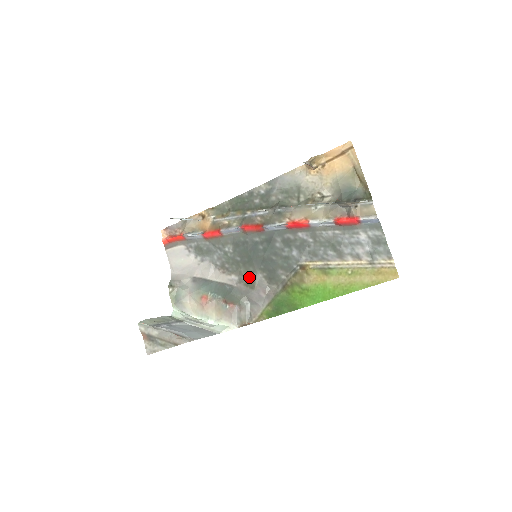
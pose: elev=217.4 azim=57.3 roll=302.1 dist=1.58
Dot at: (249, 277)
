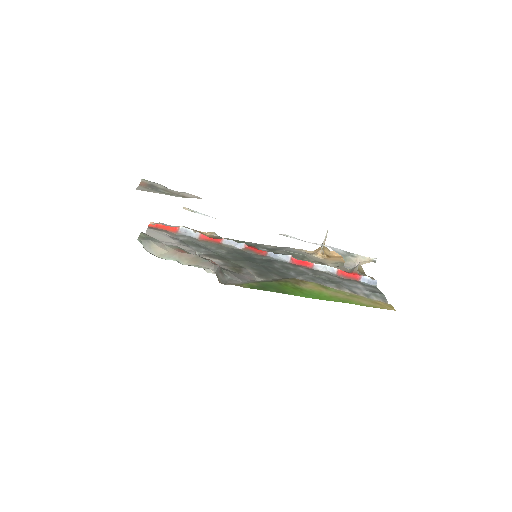
Dot at: (237, 267)
